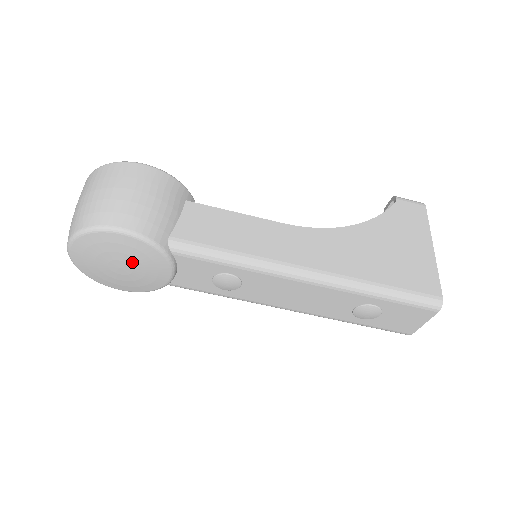
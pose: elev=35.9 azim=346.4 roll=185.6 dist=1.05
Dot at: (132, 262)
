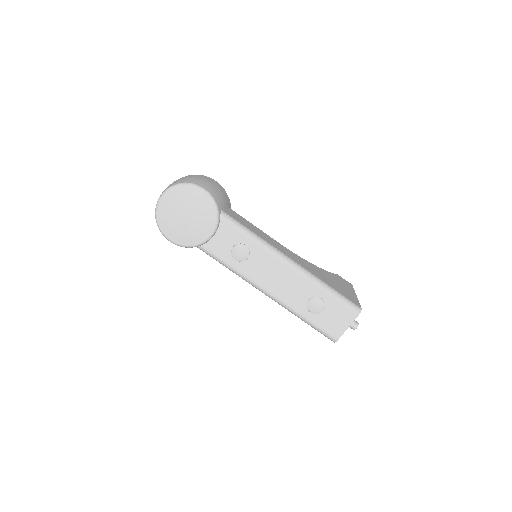
Dot at: (196, 214)
